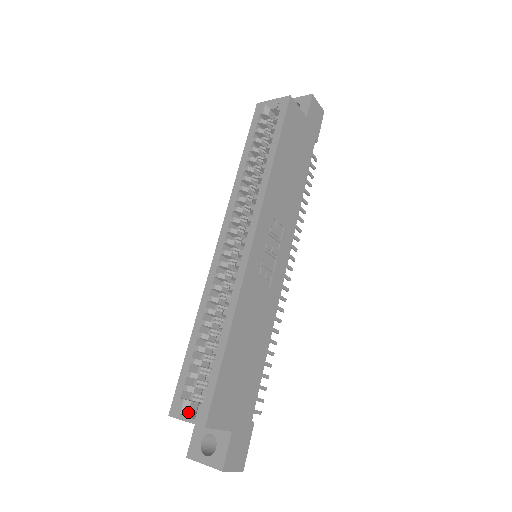
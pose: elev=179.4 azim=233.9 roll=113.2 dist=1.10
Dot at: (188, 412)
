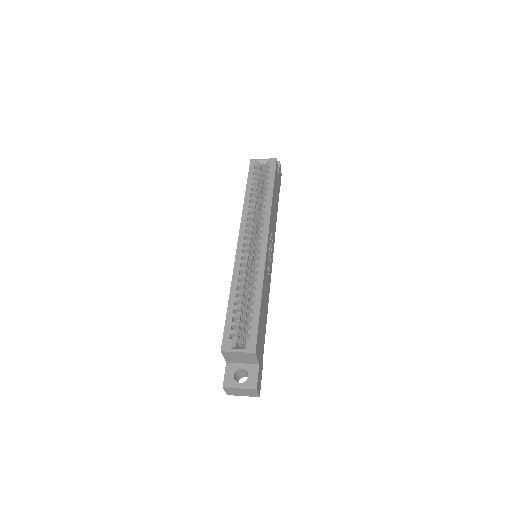
Dot at: (236, 347)
